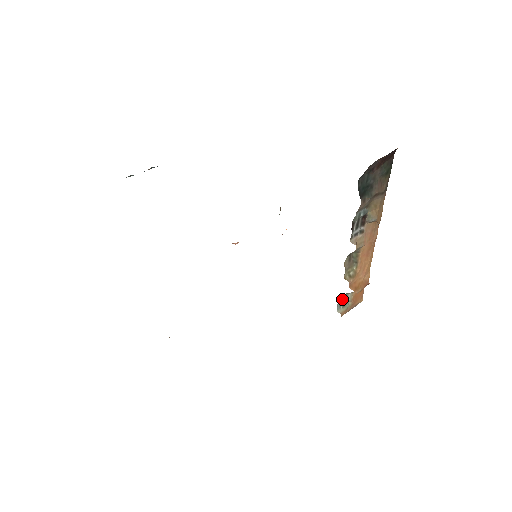
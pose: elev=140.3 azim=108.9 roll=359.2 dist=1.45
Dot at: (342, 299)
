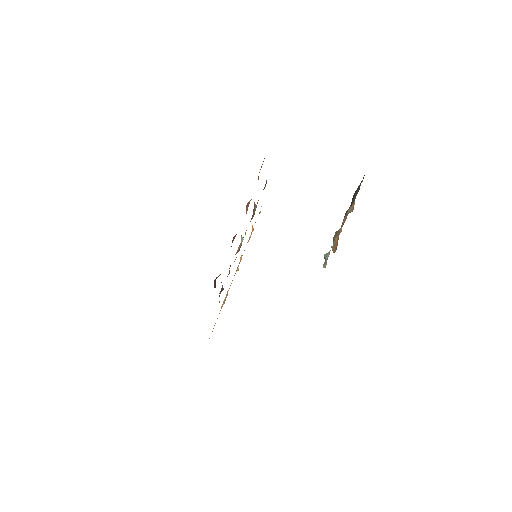
Dot at: occluded
